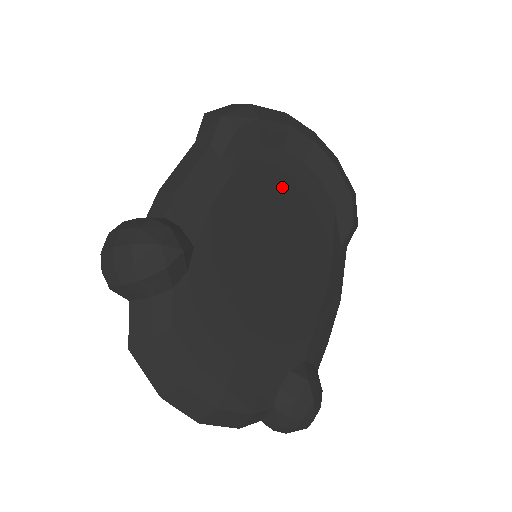
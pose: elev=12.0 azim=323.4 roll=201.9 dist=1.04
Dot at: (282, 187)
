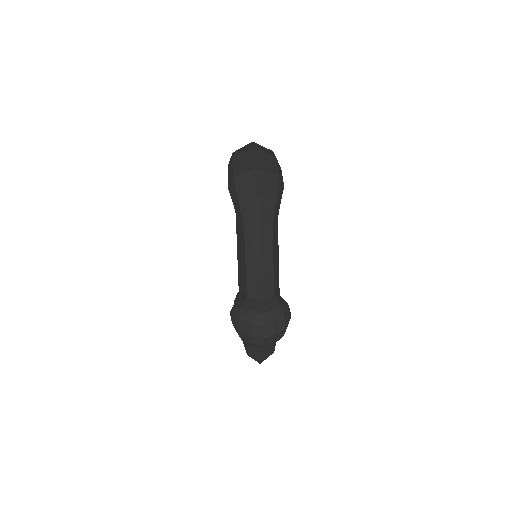
Dot at: occluded
